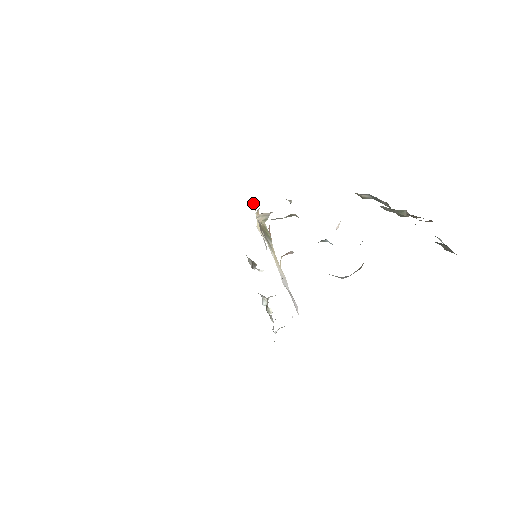
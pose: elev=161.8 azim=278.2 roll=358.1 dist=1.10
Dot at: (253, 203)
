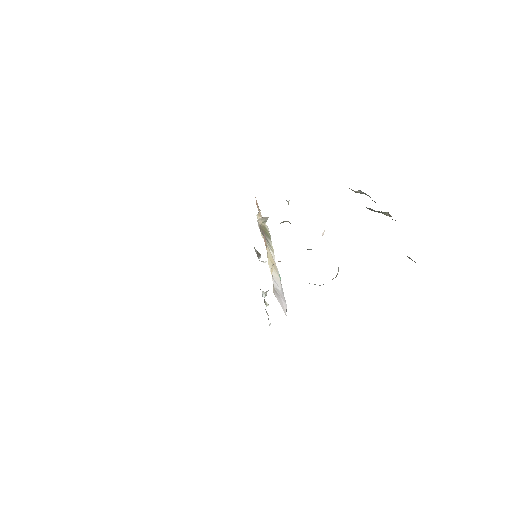
Dot at: (256, 201)
